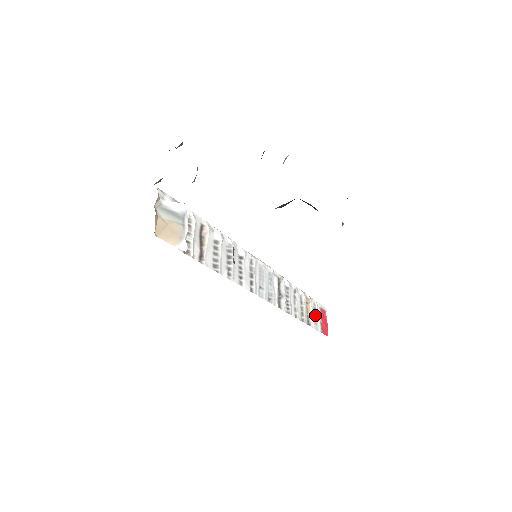
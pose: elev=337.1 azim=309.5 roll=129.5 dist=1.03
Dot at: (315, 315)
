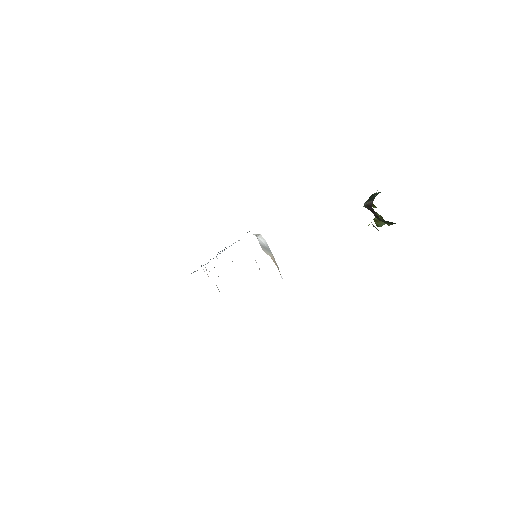
Dot at: occluded
